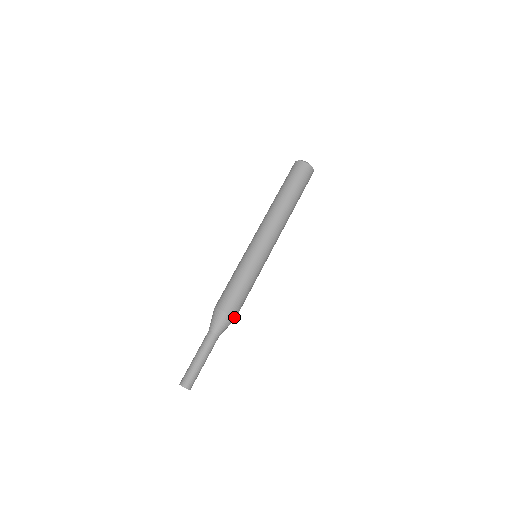
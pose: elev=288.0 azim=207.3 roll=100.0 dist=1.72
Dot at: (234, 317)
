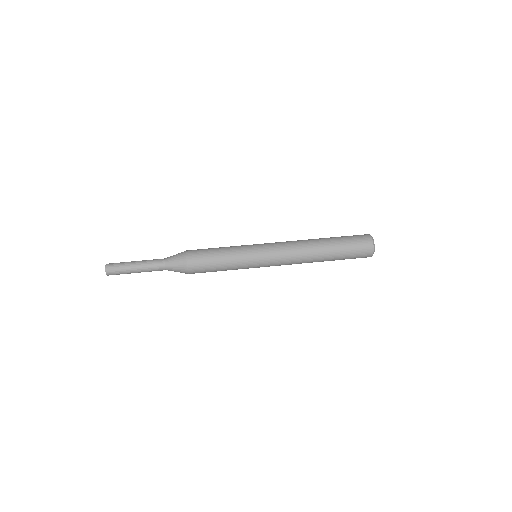
Dot at: (189, 272)
